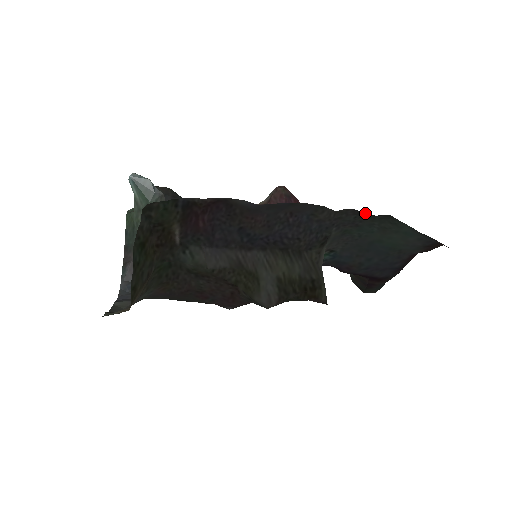
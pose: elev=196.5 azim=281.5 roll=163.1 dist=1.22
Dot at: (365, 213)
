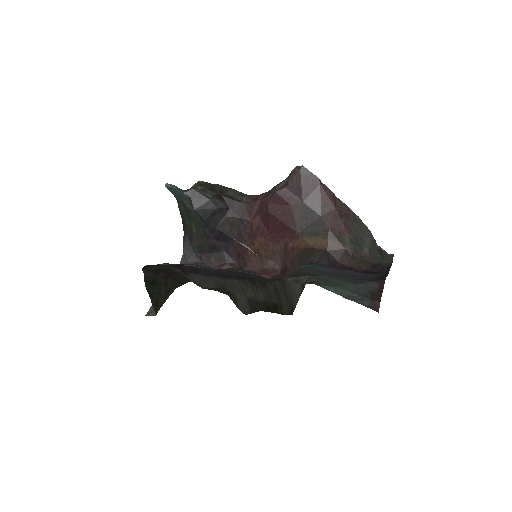
Dot at: (297, 278)
